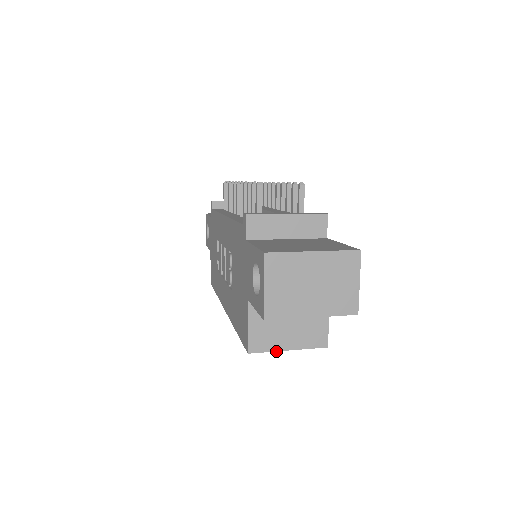
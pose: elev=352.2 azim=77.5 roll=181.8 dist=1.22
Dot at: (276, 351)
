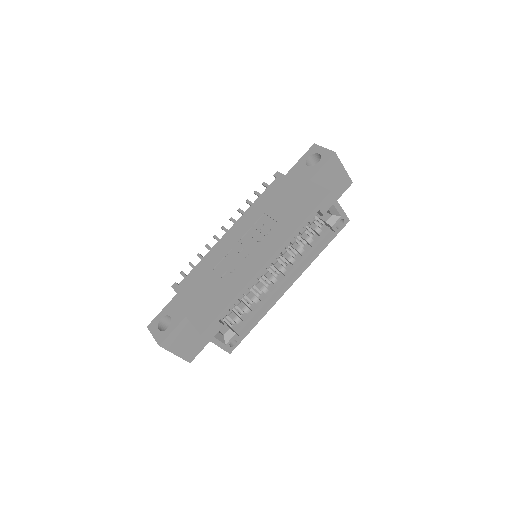
Dot at: occluded
